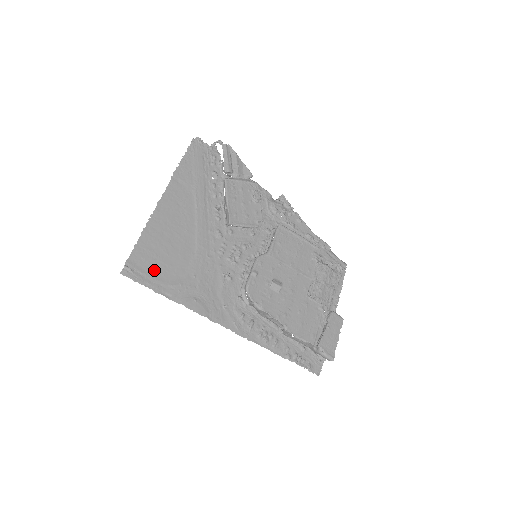
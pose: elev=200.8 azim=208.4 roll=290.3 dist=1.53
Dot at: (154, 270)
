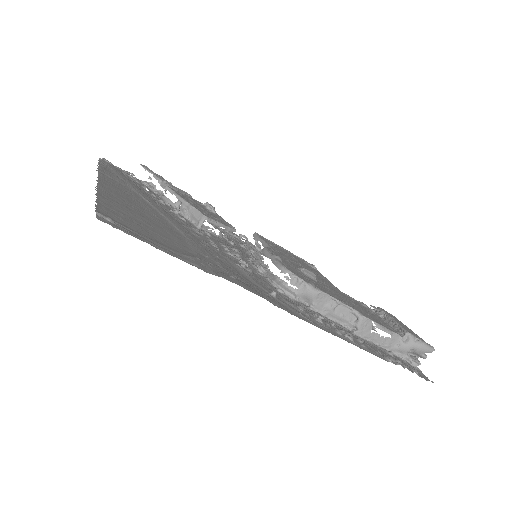
Dot at: (146, 234)
